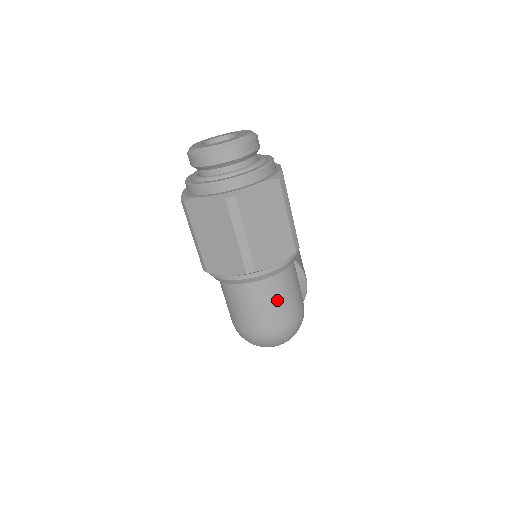
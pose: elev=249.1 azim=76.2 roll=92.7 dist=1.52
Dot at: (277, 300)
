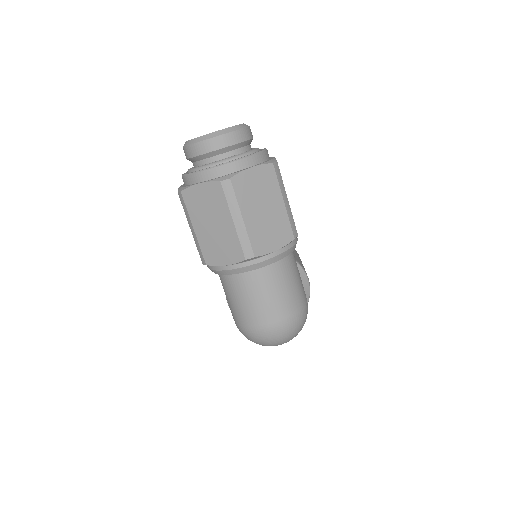
Dot at: (279, 290)
